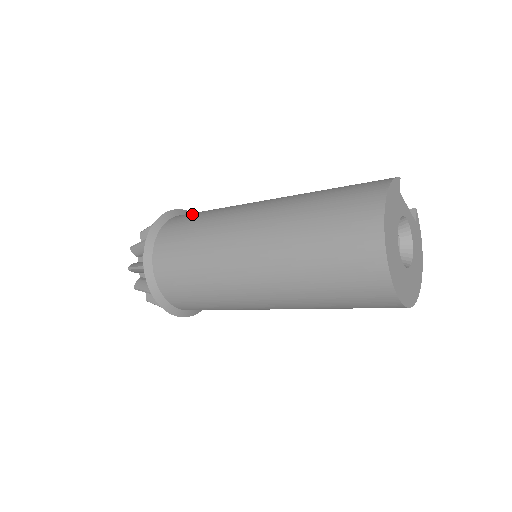
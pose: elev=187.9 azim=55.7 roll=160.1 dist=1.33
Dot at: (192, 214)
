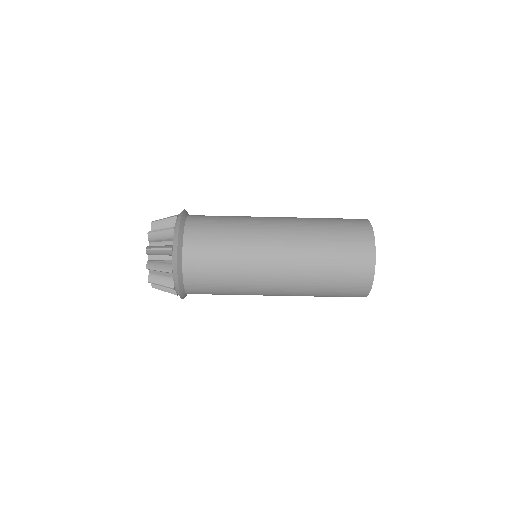
Dot at: occluded
